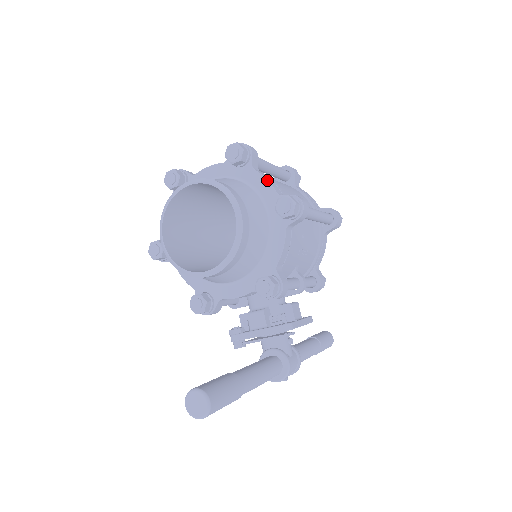
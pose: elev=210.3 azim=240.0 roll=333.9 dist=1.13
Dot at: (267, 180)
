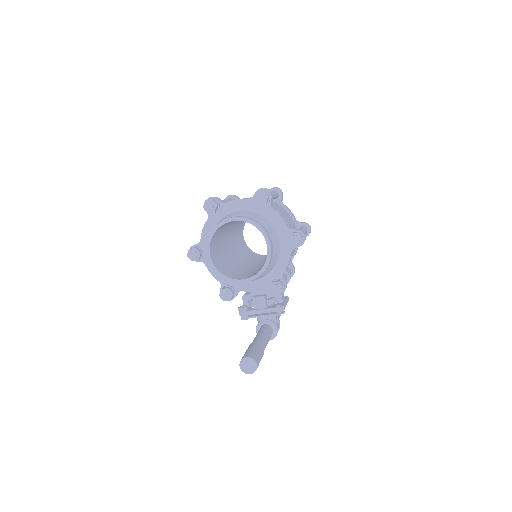
Dot at: (281, 217)
